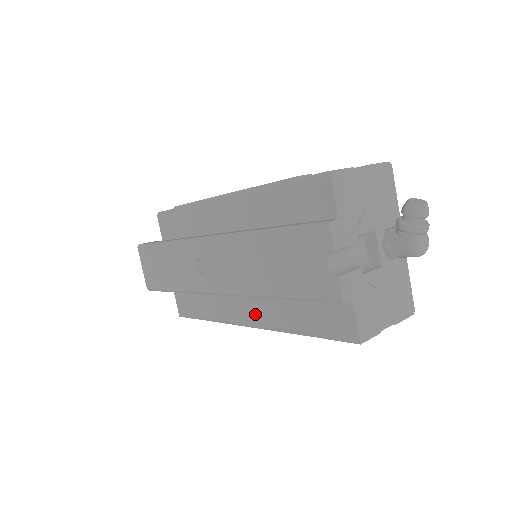
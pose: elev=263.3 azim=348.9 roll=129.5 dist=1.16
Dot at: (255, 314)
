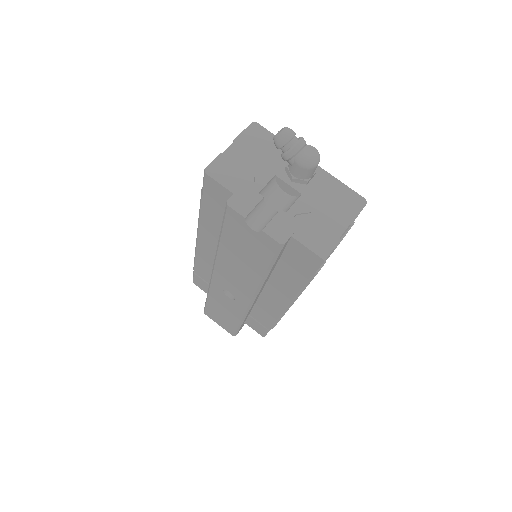
Dot at: (280, 296)
